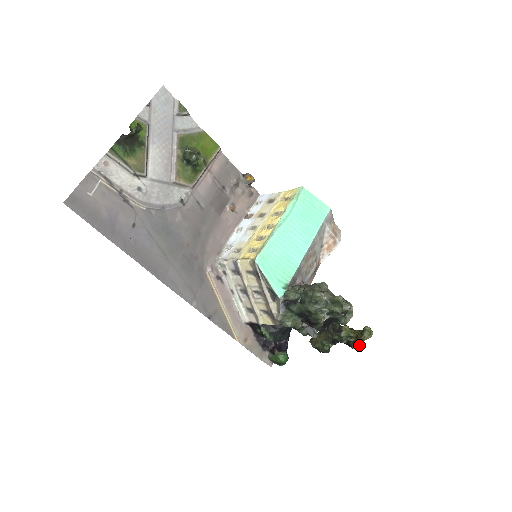
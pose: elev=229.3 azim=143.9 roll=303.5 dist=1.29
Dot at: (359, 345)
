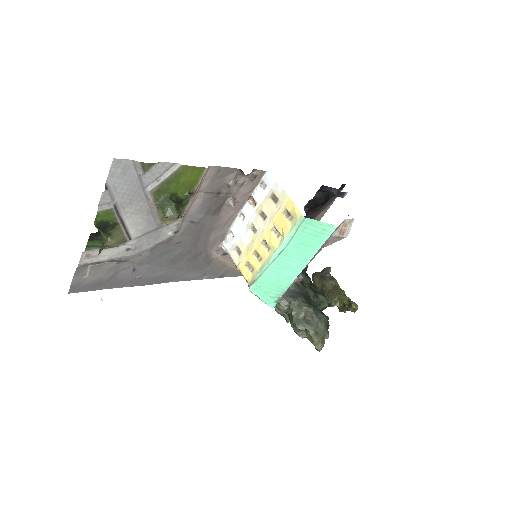
Dot at: (344, 312)
